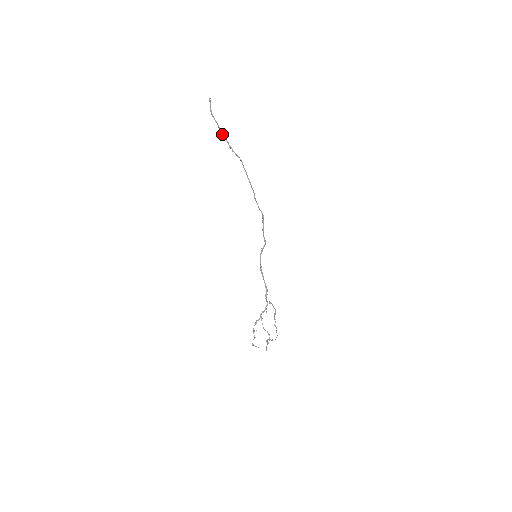
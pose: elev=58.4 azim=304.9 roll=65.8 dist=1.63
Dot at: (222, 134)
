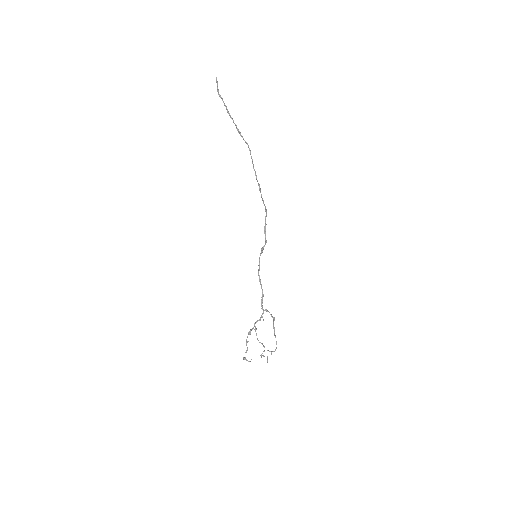
Dot at: (230, 116)
